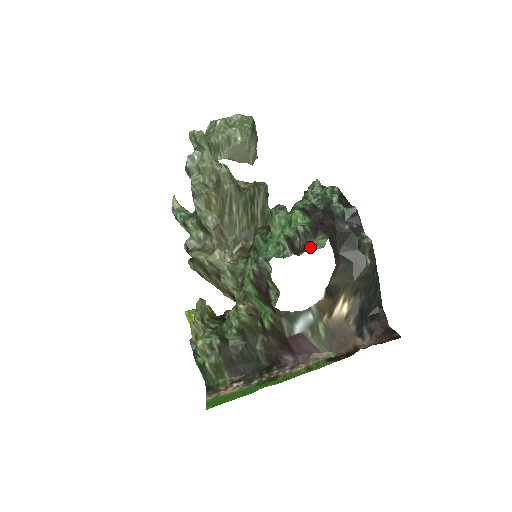
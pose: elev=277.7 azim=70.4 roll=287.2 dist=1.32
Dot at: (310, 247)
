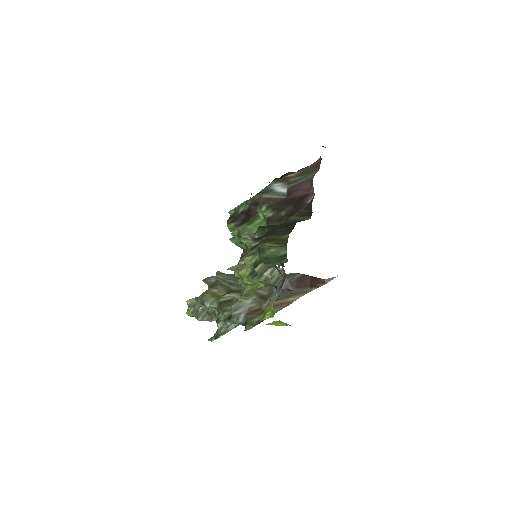
Dot at: occluded
